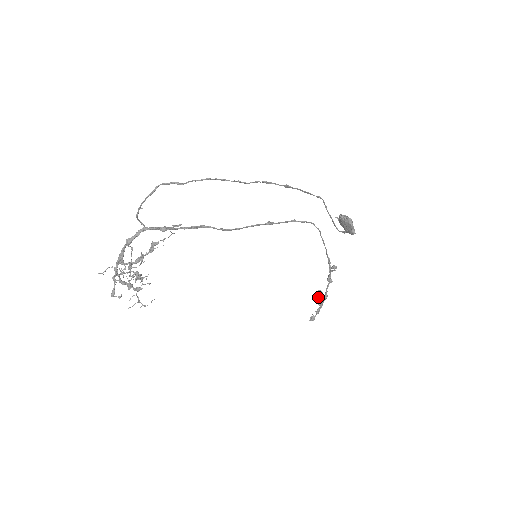
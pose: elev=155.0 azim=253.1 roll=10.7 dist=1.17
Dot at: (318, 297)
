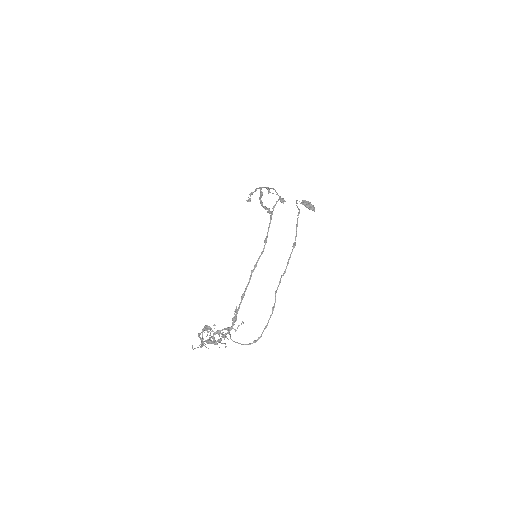
Dot at: (265, 209)
